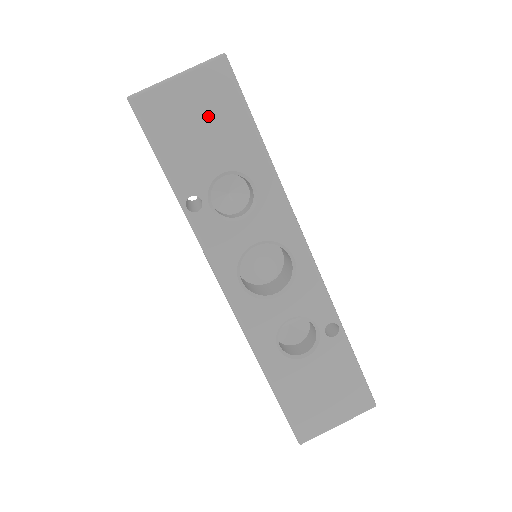
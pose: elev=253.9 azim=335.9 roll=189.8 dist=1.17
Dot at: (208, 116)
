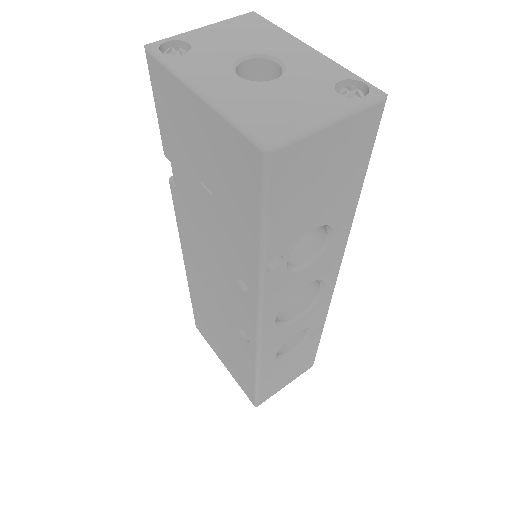
Dot at: (335, 171)
